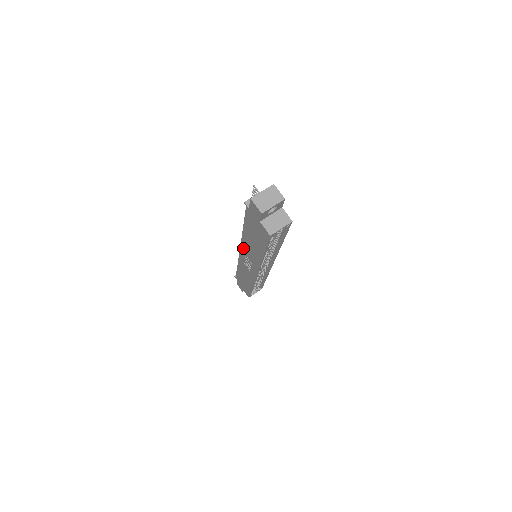
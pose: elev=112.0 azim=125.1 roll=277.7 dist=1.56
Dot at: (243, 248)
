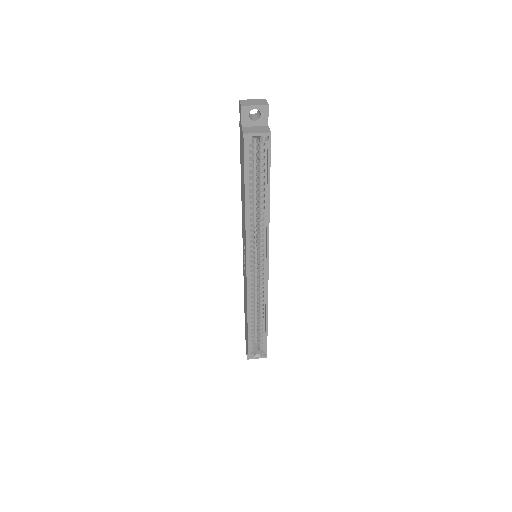
Dot at: occluded
